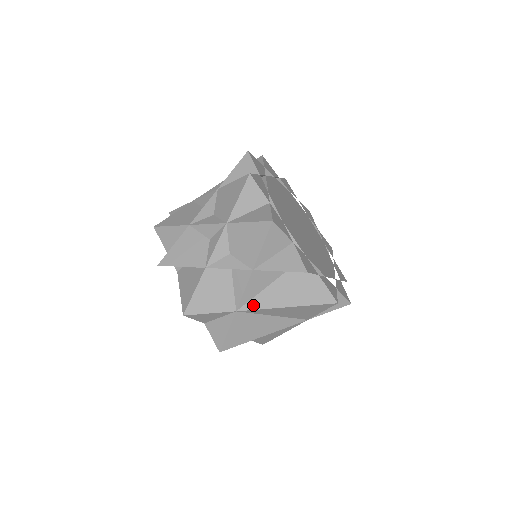
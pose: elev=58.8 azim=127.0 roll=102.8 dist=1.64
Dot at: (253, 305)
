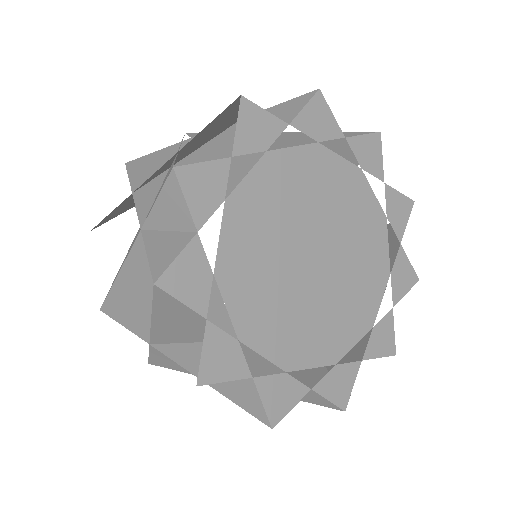
Dot at: occluded
